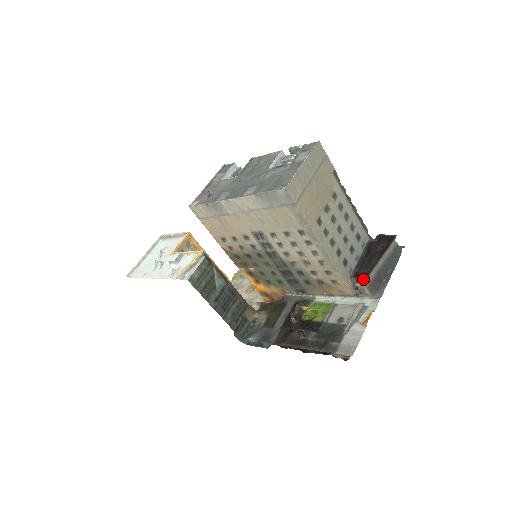
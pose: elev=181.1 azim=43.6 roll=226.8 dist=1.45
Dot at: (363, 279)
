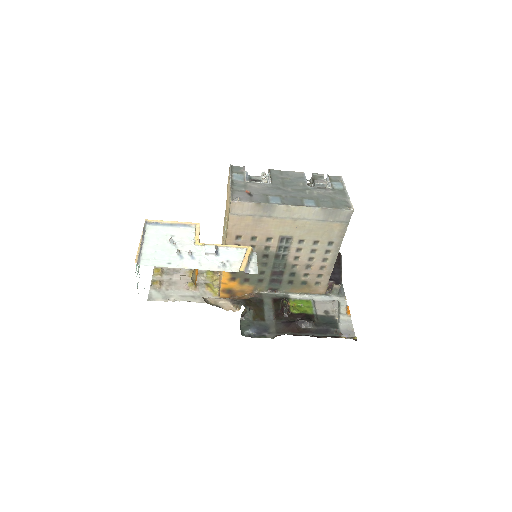
Dot at: (339, 282)
